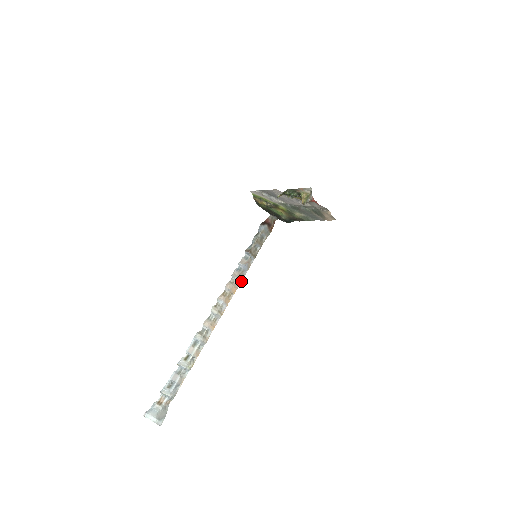
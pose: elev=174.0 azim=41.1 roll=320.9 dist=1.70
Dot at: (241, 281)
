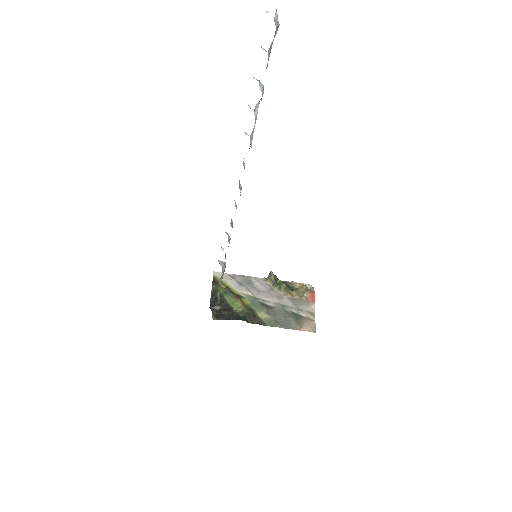
Dot at: (228, 246)
